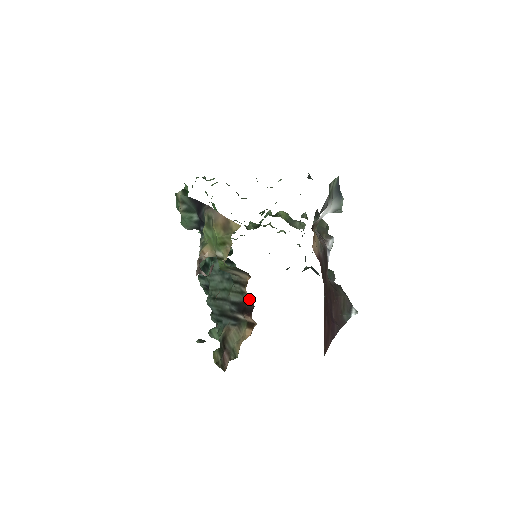
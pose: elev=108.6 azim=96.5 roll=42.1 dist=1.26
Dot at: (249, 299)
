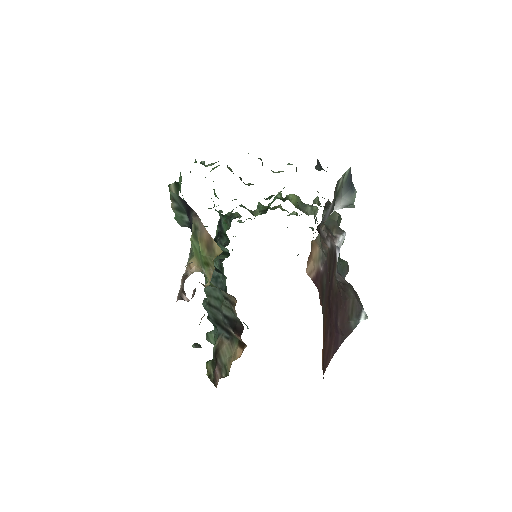
Dot at: (239, 319)
